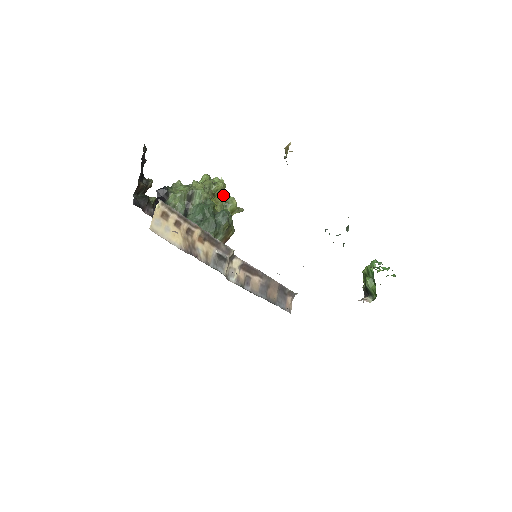
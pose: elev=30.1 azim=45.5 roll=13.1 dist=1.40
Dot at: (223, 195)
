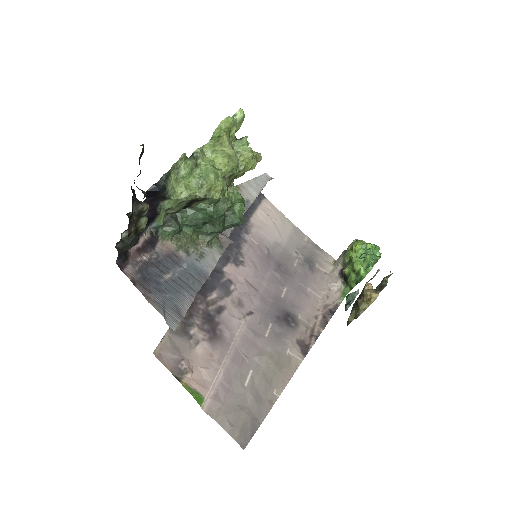
Dot at: occluded
